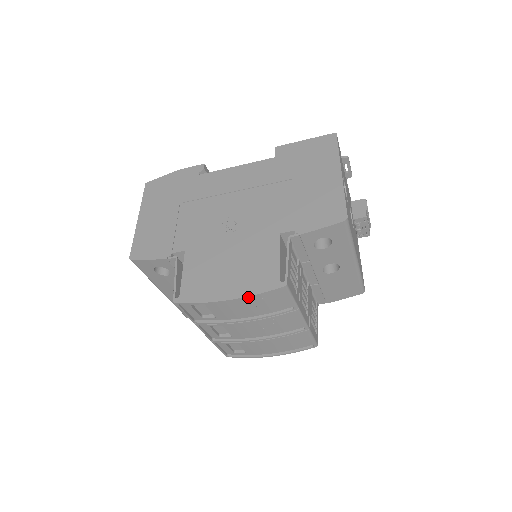
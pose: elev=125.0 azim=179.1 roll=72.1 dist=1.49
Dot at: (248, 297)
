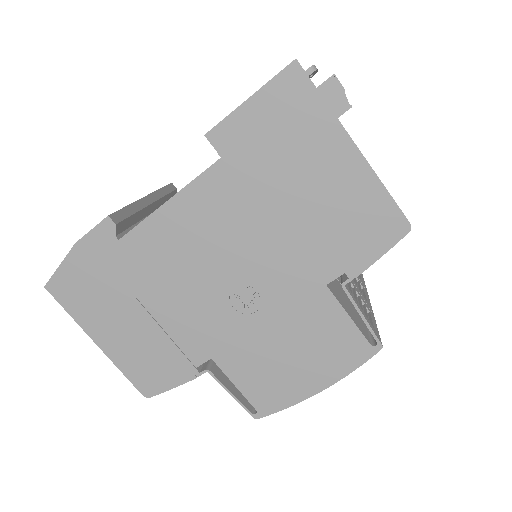
Dot at: (342, 377)
